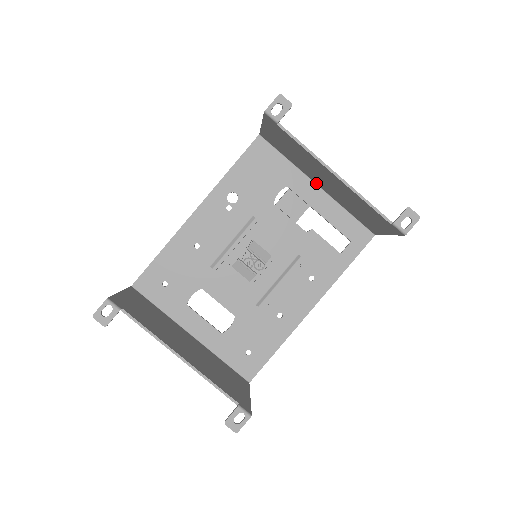
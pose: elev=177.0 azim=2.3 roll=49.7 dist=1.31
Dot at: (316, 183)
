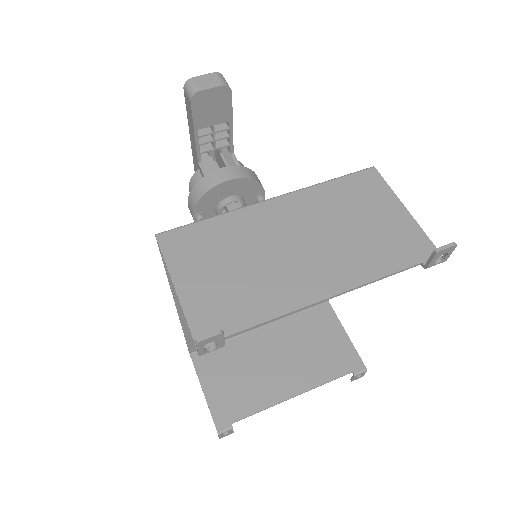
Dot at: (269, 205)
